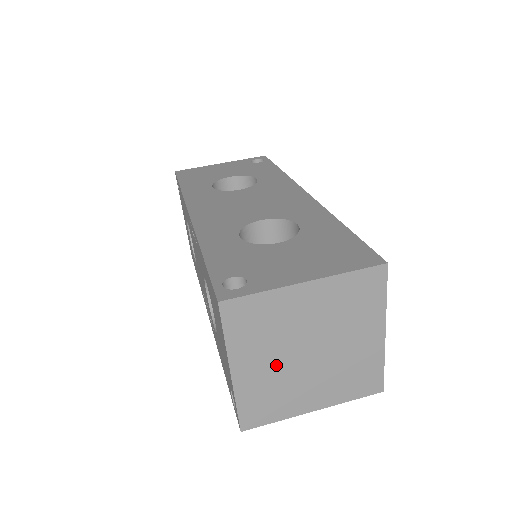
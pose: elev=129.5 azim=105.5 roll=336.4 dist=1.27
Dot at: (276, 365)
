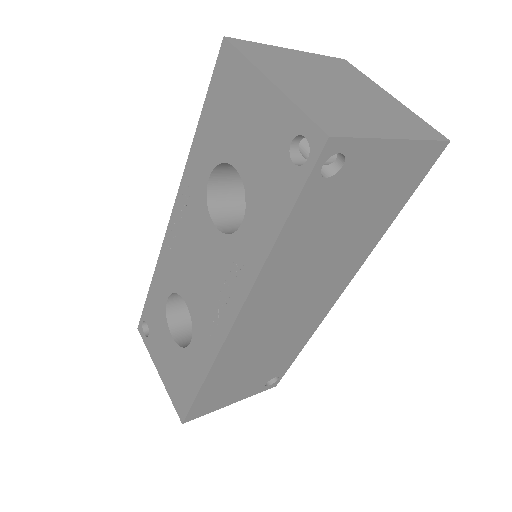
Dot at: (314, 89)
